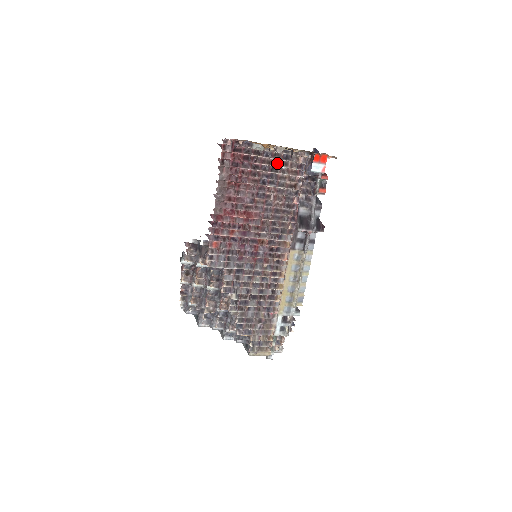
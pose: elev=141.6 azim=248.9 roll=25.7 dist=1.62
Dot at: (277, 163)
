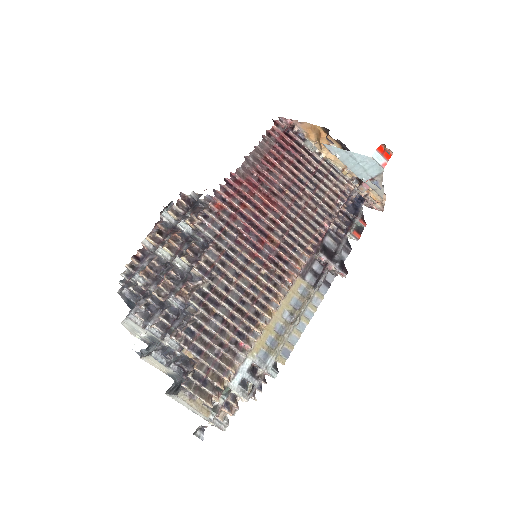
Dot at: (322, 173)
